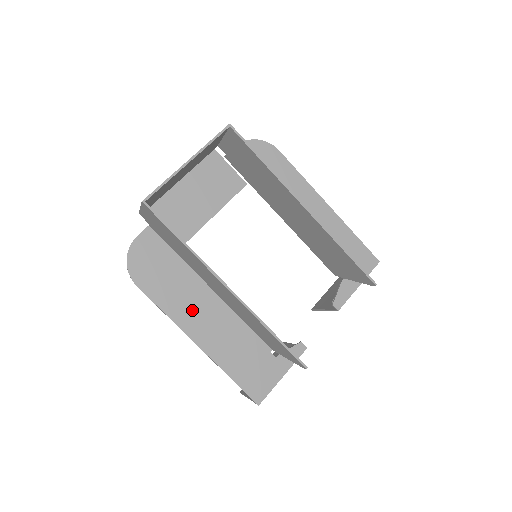
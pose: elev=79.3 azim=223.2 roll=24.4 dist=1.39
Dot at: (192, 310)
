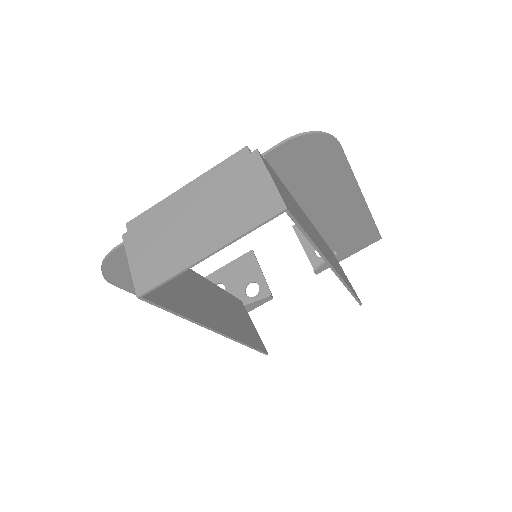
Dot at: occluded
